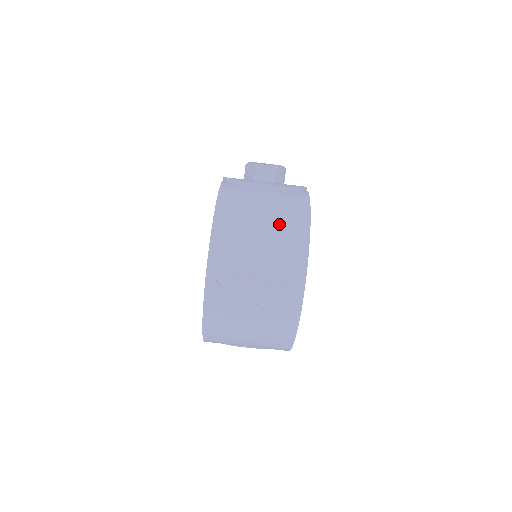
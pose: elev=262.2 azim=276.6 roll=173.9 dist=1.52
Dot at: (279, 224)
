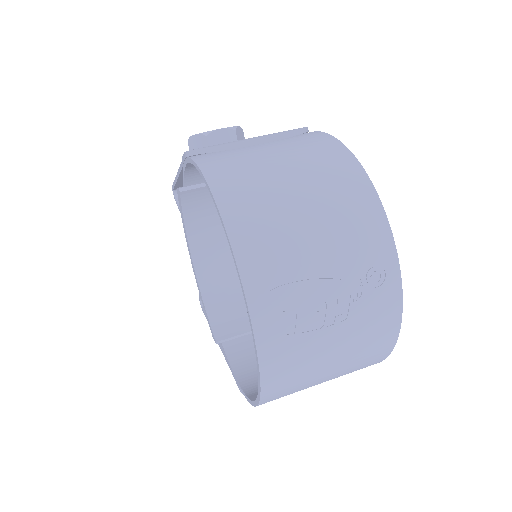
Dot at: (319, 180)
